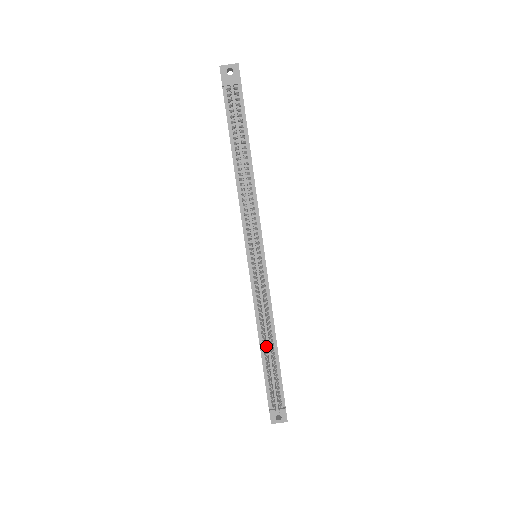
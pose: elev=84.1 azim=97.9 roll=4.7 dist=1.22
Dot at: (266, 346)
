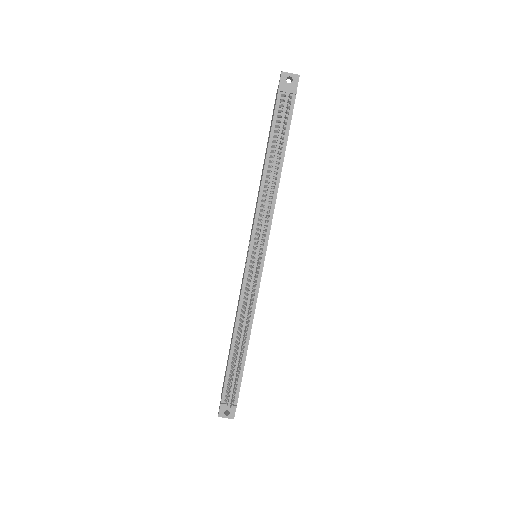
Dot at: (239, 342)
